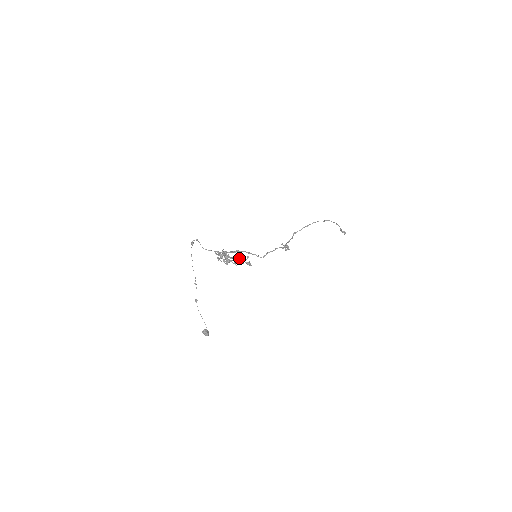
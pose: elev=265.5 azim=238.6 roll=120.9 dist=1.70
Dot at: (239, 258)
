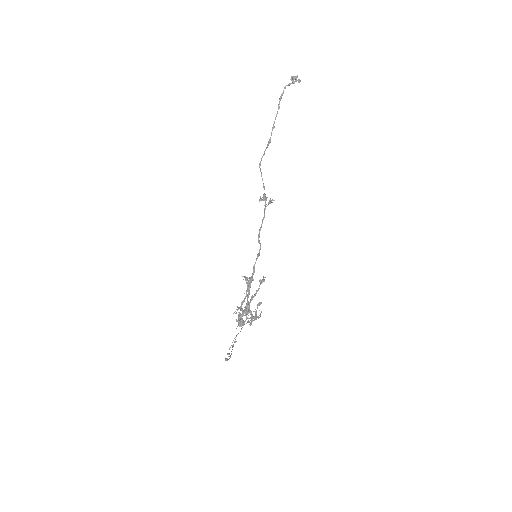
Dot at: occluded
